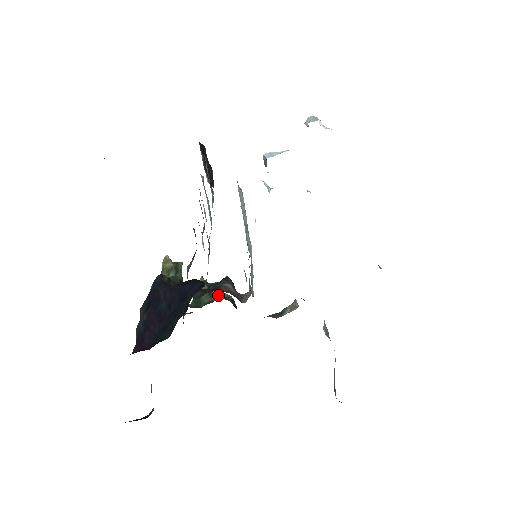
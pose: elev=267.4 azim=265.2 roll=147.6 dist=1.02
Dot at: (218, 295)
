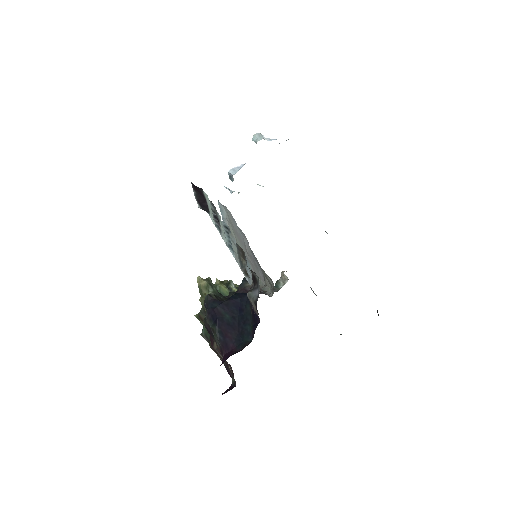
Dot at: occluded
